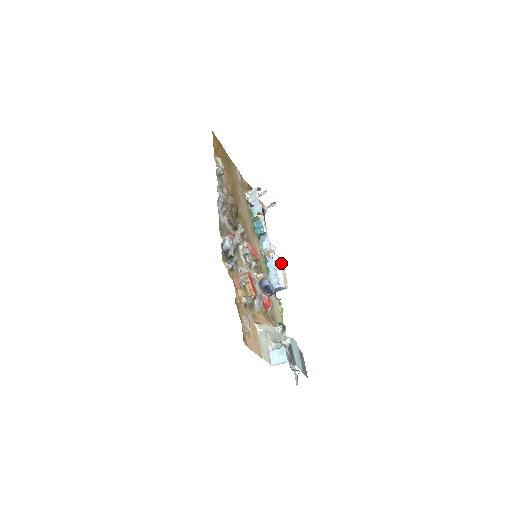
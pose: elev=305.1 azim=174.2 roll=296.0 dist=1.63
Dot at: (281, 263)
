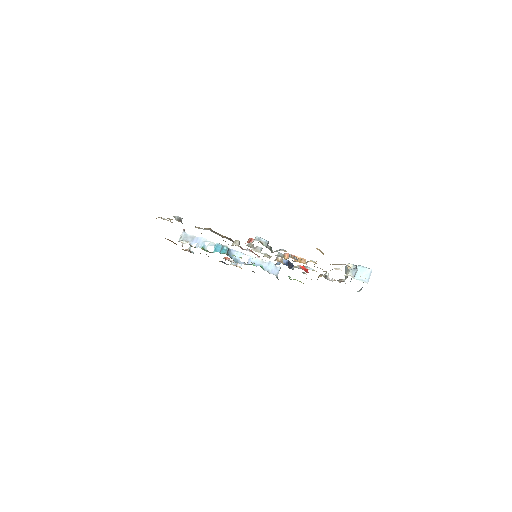
Dot at: occluded
